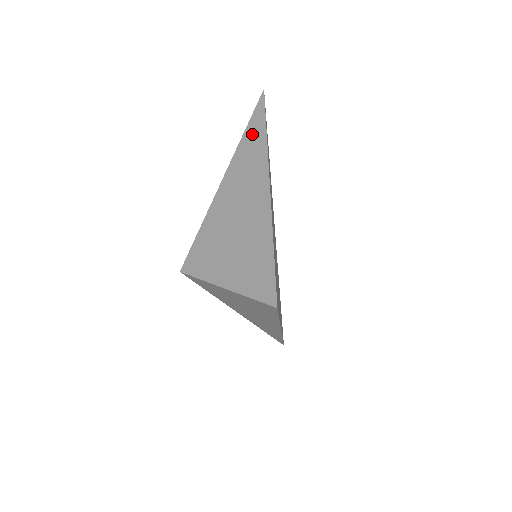
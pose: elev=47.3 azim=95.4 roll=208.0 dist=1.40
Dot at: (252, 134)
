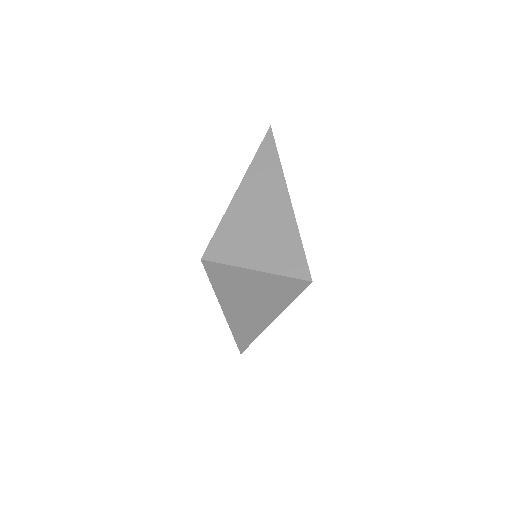
Dot at: (265, 155)
